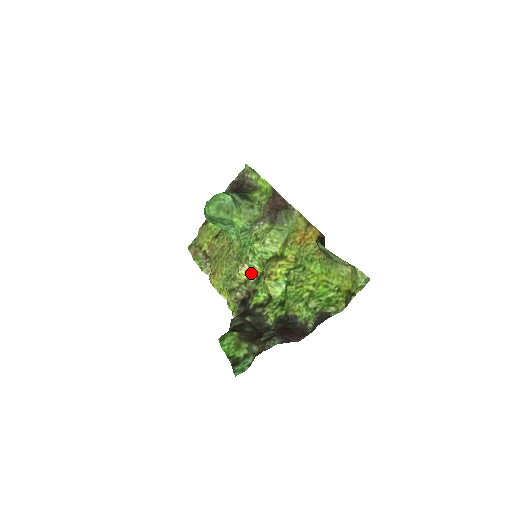
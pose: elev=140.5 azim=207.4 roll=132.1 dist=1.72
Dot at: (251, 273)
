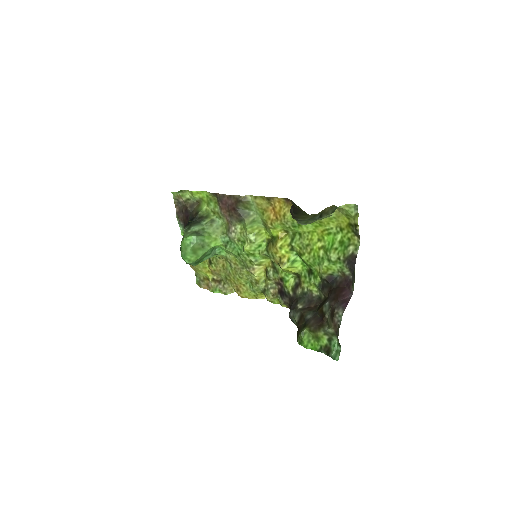
Dot at: (264, 267)
